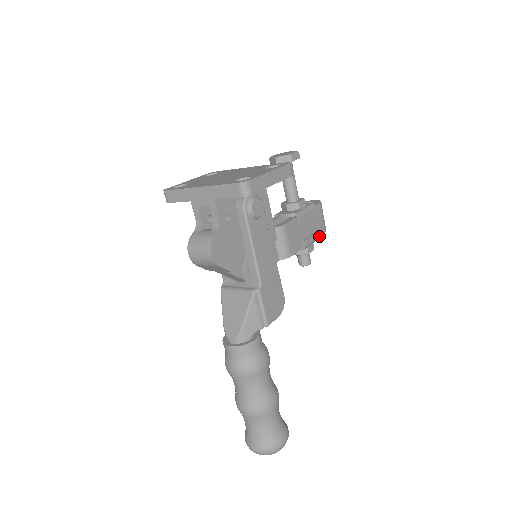
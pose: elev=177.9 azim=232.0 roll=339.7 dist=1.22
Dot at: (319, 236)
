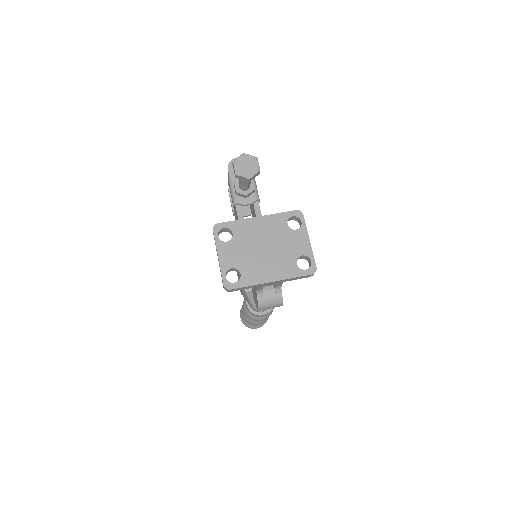
Dot at: occluded
